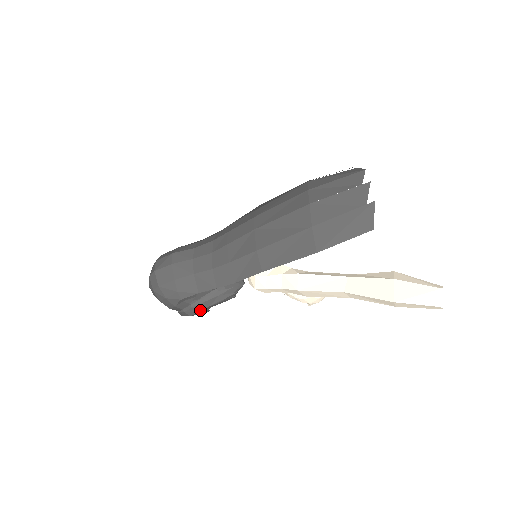
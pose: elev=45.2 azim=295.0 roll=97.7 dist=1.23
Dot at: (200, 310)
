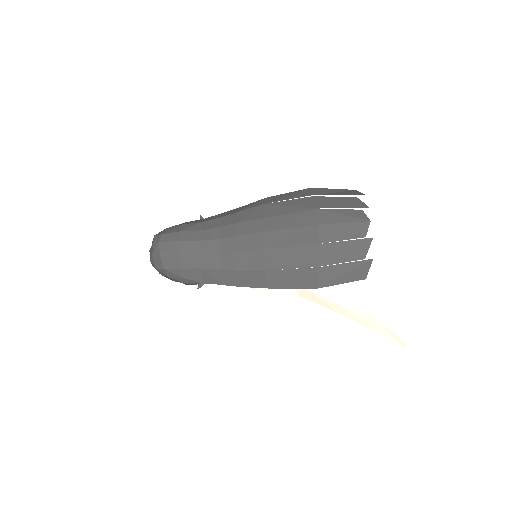
Dot at: (196, 284)
